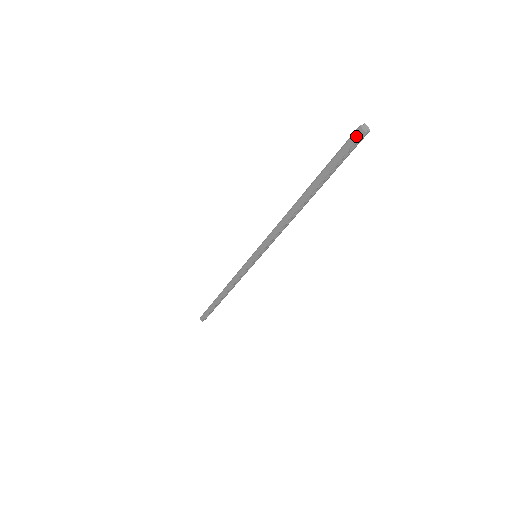
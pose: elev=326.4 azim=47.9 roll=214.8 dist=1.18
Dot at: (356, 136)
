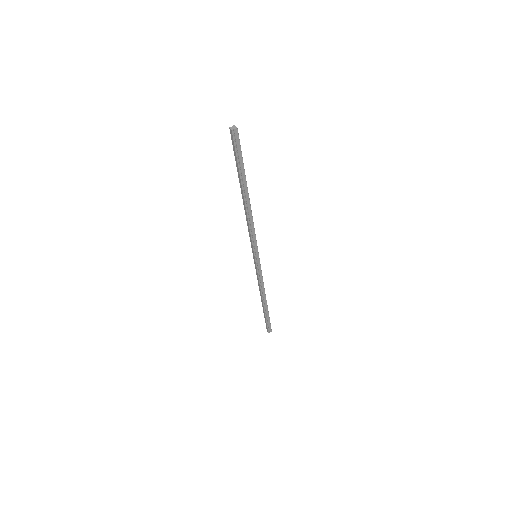
Dot at: (231, 135)
